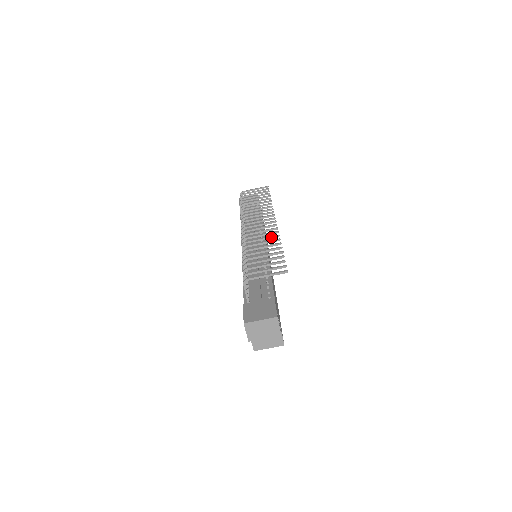
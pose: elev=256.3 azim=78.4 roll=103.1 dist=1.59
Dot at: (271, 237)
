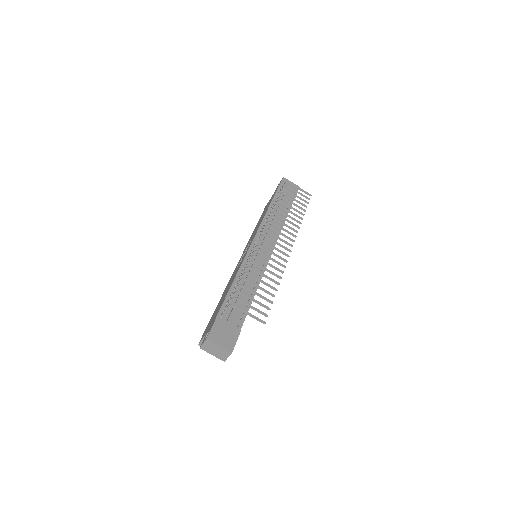
Dot at: (277, 269)
